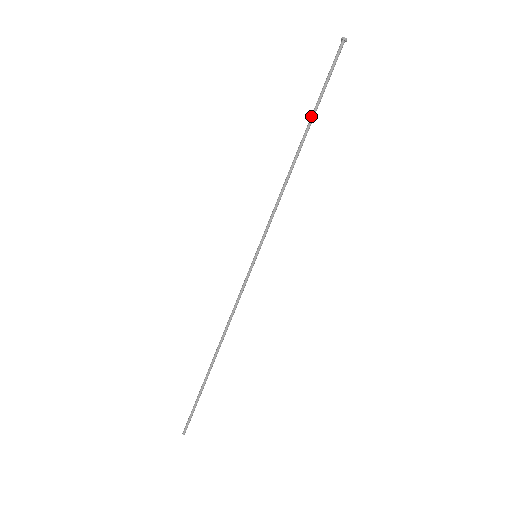
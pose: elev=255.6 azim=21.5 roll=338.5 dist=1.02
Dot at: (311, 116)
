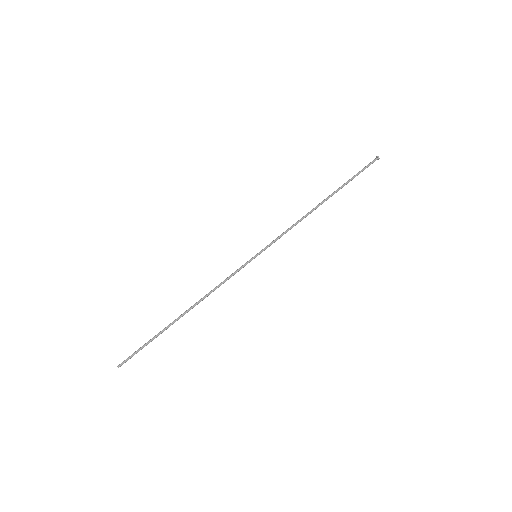
Dot at: (338, 188)
